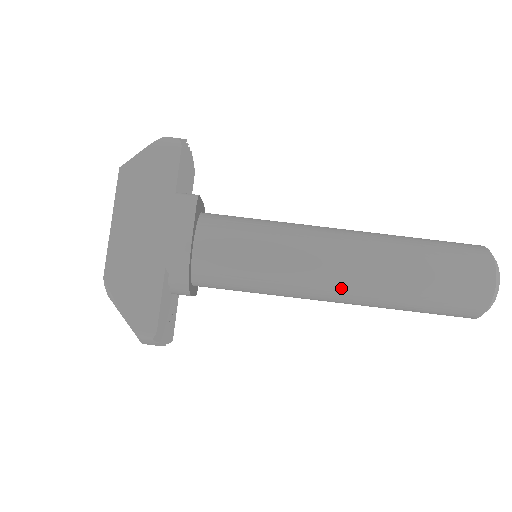
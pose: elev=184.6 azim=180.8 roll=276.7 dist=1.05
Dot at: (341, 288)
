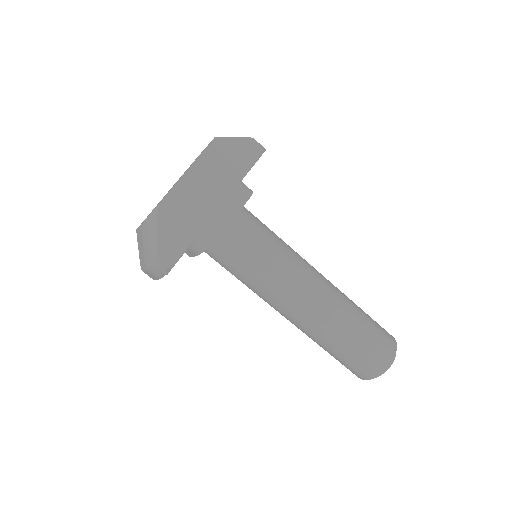
Dot at: (303, 311)
